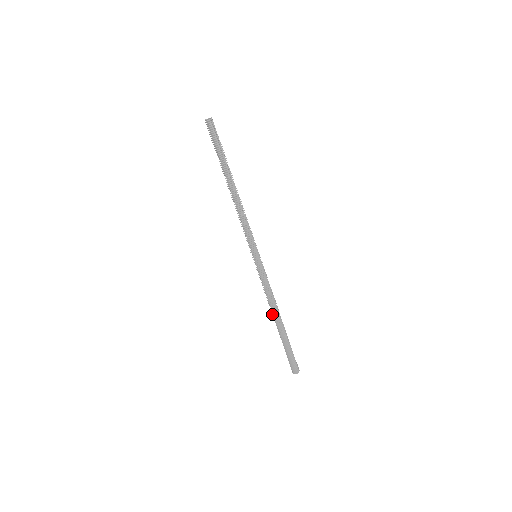
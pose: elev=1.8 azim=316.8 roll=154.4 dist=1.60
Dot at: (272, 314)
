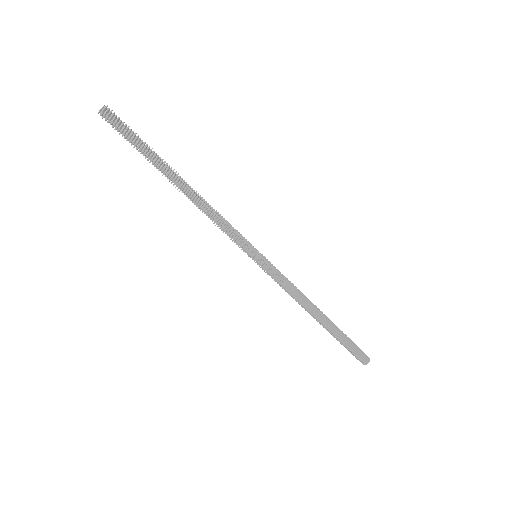
Dot at: occluded
